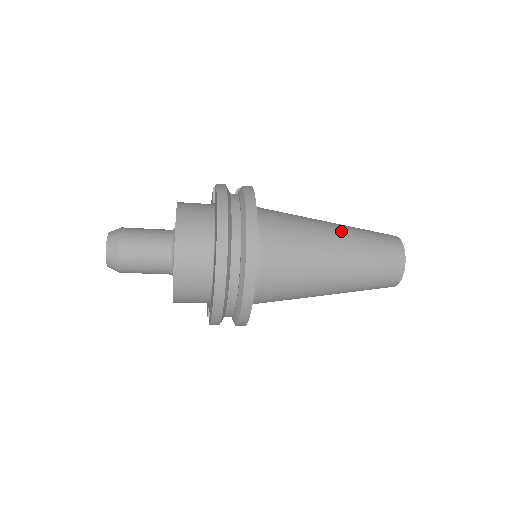
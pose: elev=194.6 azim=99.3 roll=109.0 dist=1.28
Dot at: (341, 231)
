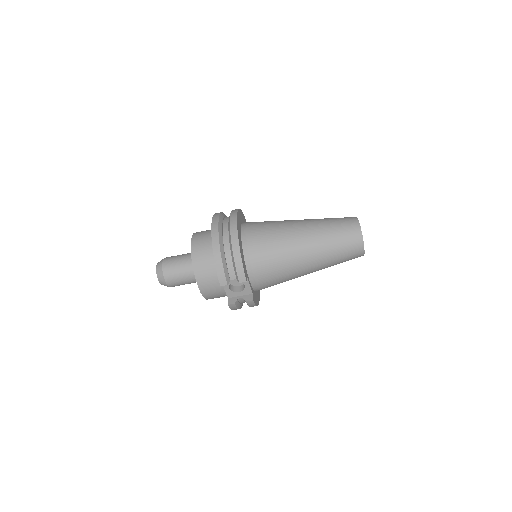
Dot at: occluded
